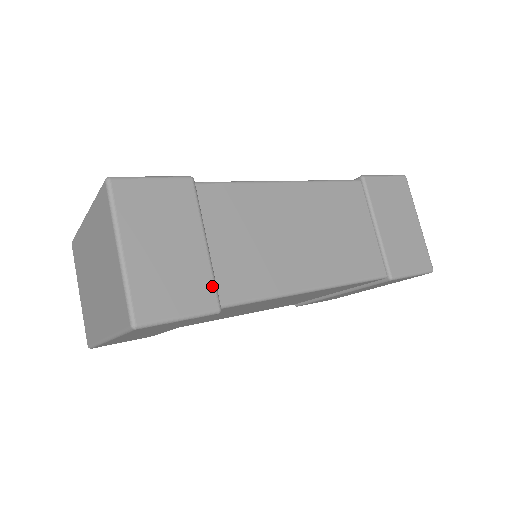
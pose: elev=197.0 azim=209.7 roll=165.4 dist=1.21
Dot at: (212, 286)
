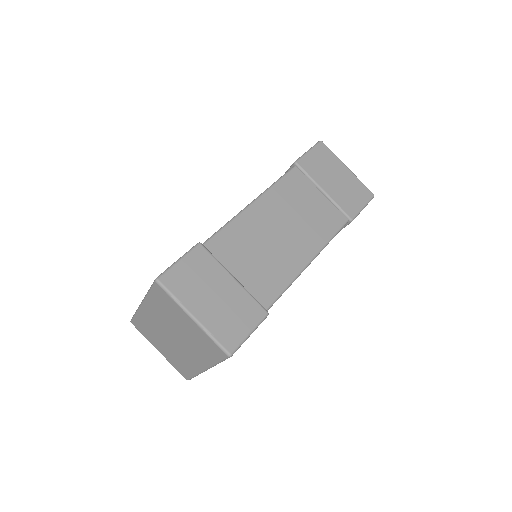
Dot at: (255, 302)
